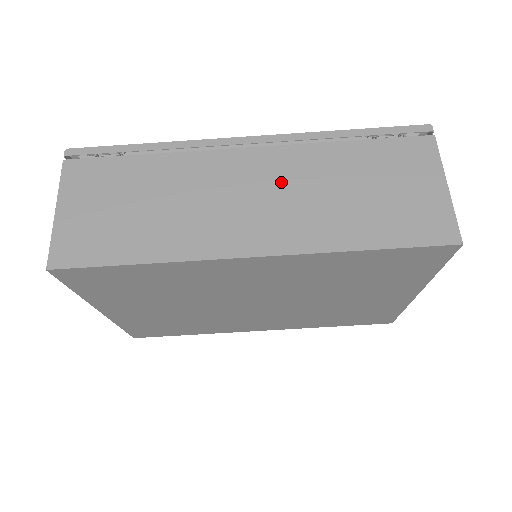
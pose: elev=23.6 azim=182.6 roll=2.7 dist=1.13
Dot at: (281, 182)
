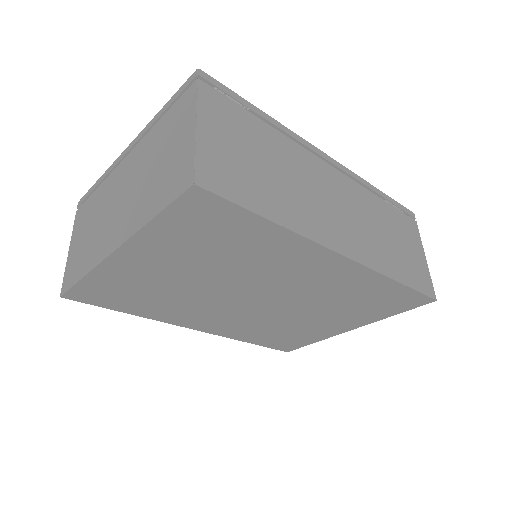
Dot at: (353, 206)
